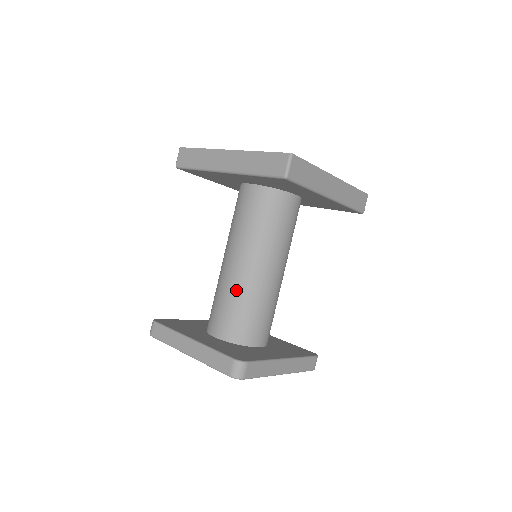
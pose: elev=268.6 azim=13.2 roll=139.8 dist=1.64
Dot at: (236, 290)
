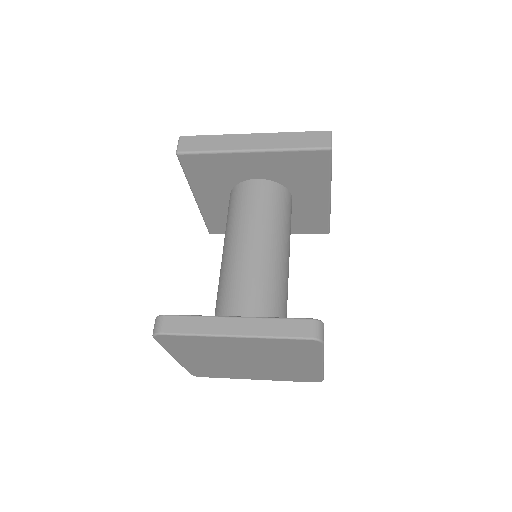
Dot at: occluded
